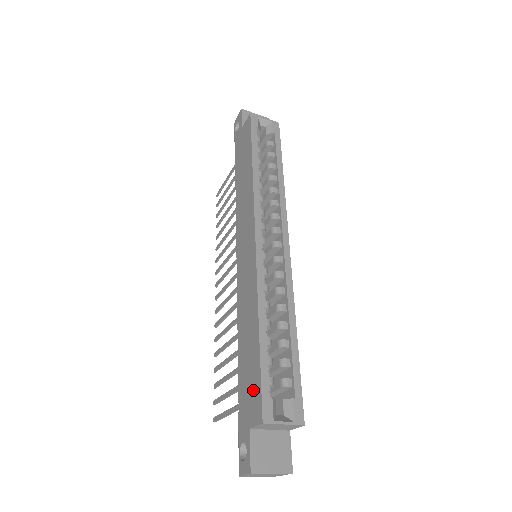
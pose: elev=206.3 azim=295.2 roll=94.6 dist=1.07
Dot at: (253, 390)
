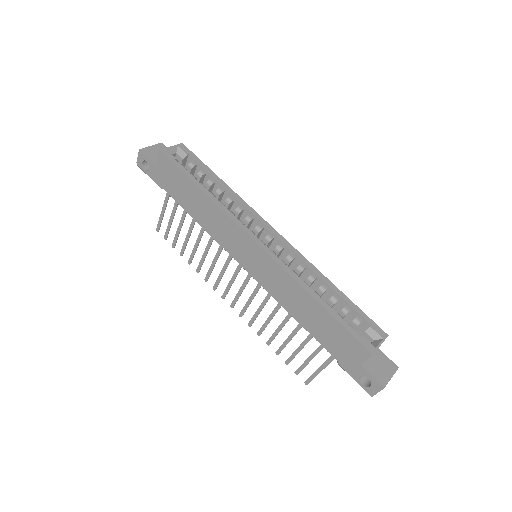
Dot at: (345, 342)
